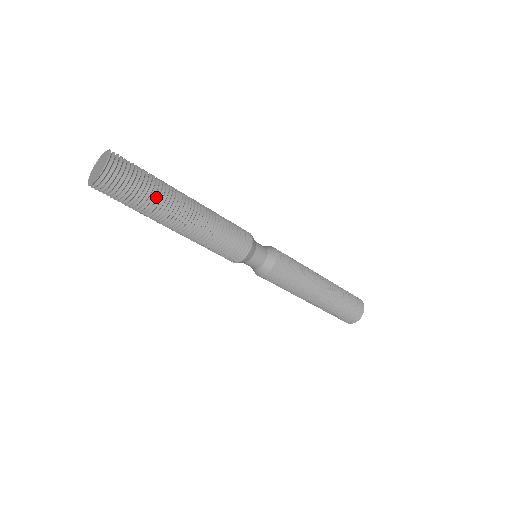
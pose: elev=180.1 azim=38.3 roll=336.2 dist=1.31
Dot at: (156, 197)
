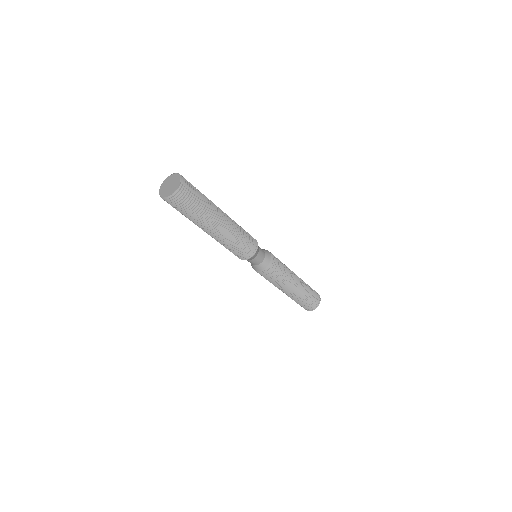
Dot at: (207, 203)
